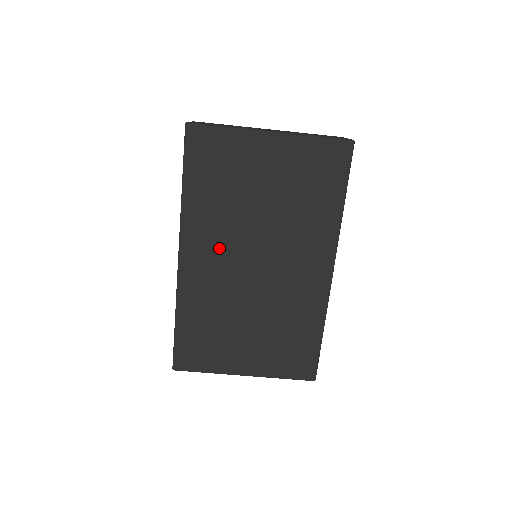
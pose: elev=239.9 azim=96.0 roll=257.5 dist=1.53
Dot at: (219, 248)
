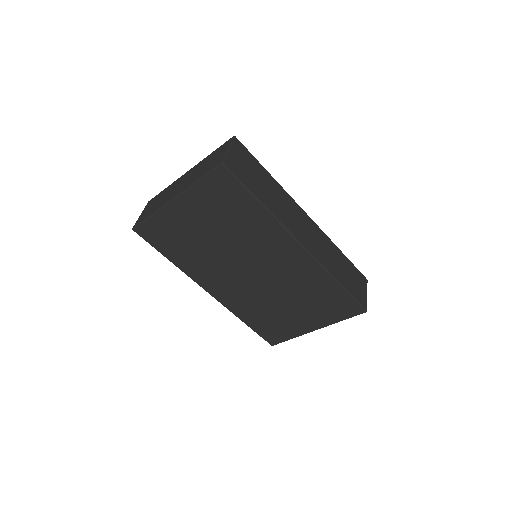
Dot at: (222, 277)
